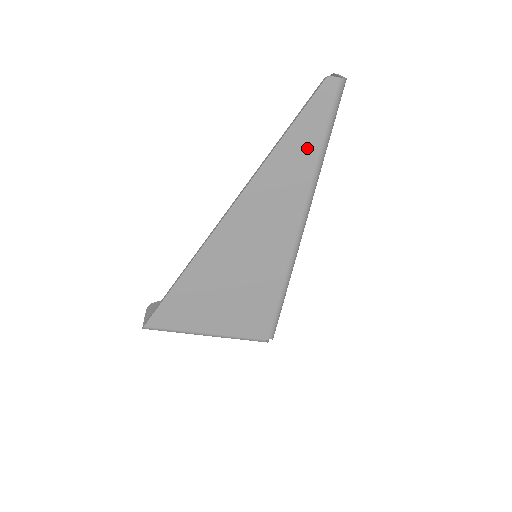
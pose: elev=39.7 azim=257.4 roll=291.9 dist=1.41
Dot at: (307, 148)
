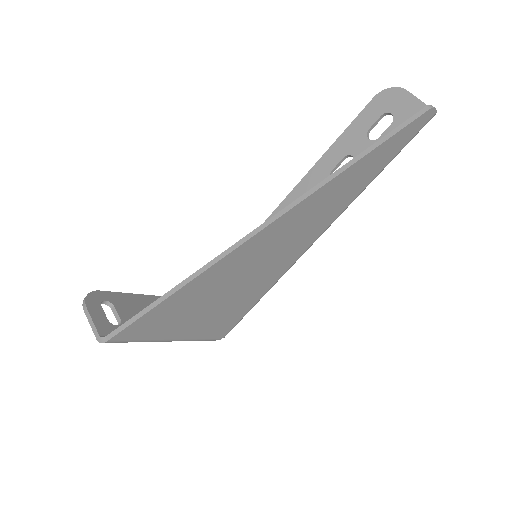
Dot at: (376, 167)
